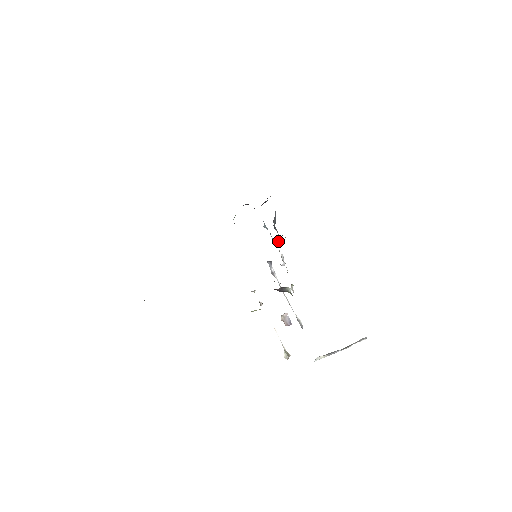
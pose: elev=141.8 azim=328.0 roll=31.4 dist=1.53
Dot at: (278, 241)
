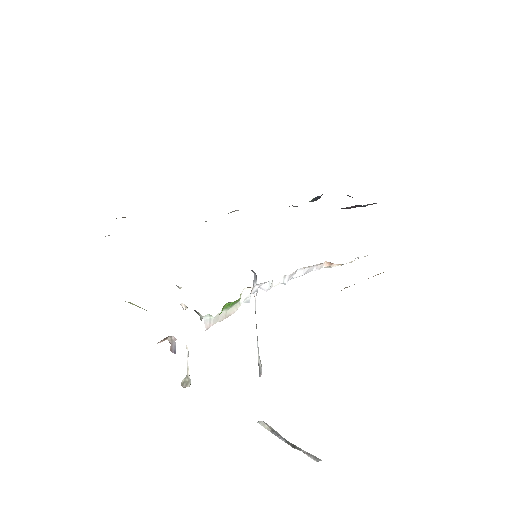
Dot at: (326, 262)
